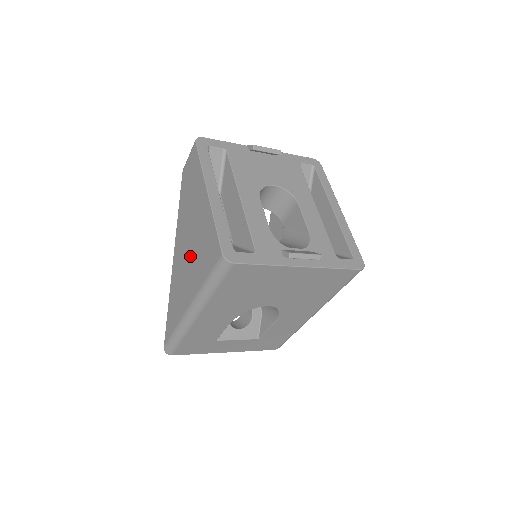
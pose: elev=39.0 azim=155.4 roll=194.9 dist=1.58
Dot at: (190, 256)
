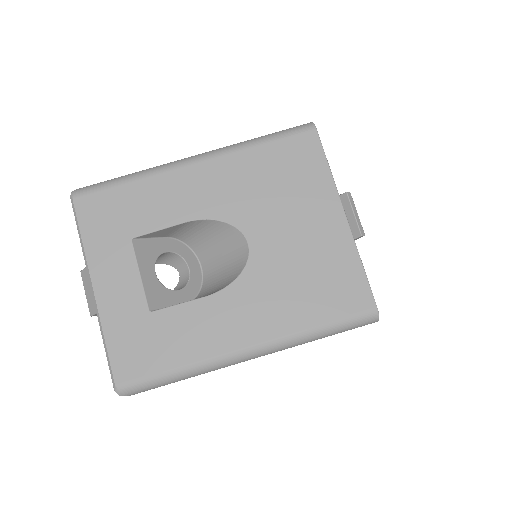
Dot at: occluded
